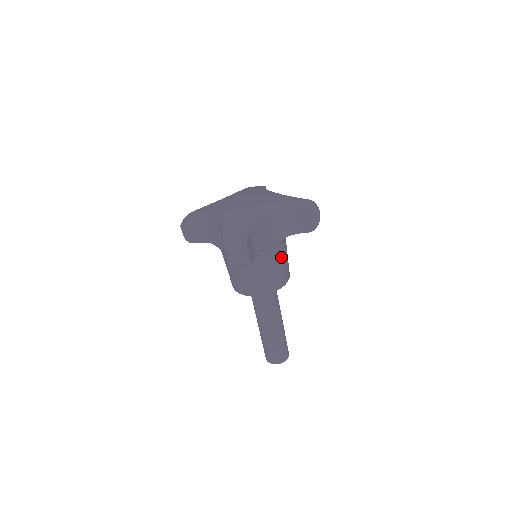
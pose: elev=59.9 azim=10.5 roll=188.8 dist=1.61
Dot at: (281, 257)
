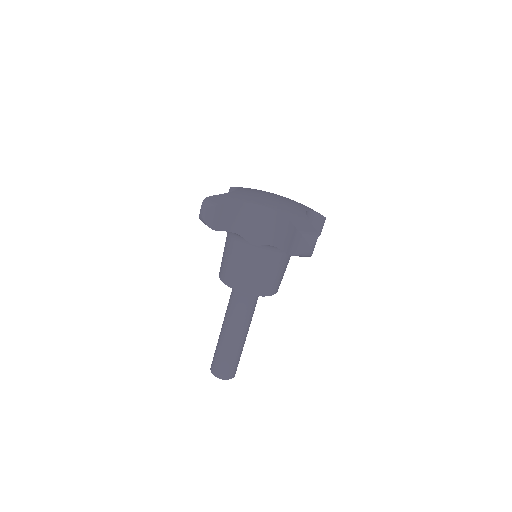
Dot at: occluded
